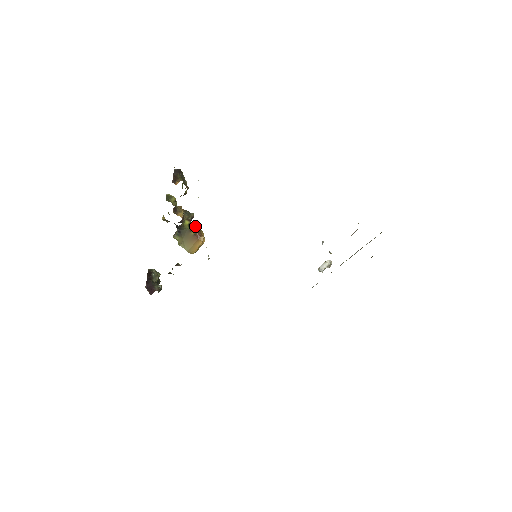
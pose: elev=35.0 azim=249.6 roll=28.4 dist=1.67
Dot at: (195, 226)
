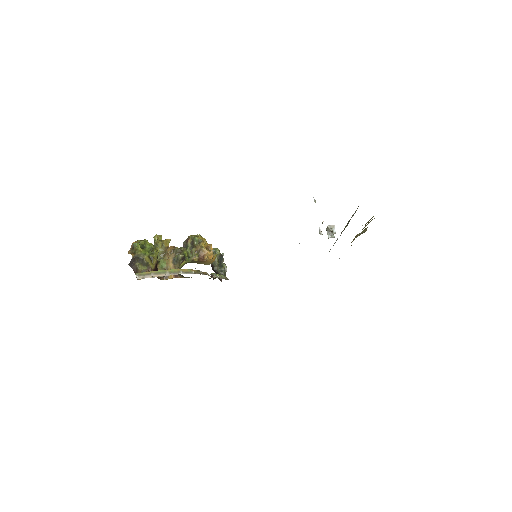
Dot at: (195, 245)
